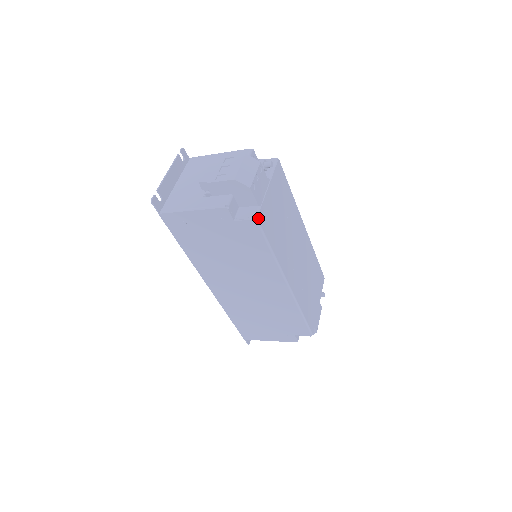
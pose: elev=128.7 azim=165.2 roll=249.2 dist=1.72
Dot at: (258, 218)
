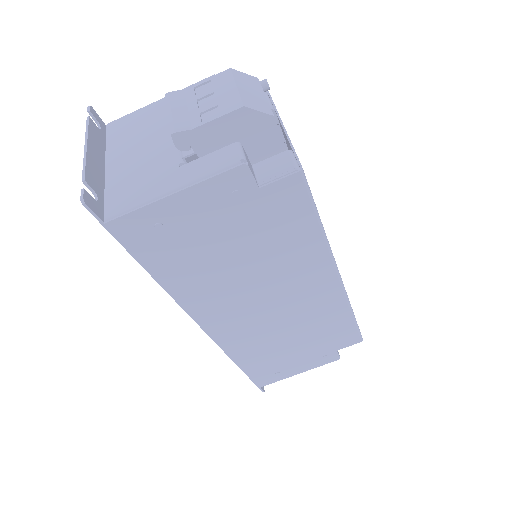
Dot at: (302, 168)
